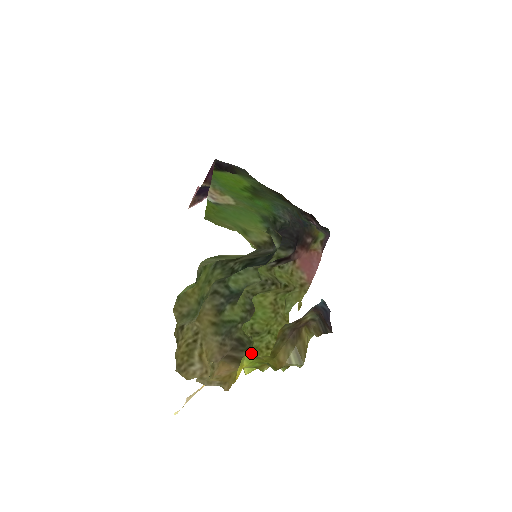
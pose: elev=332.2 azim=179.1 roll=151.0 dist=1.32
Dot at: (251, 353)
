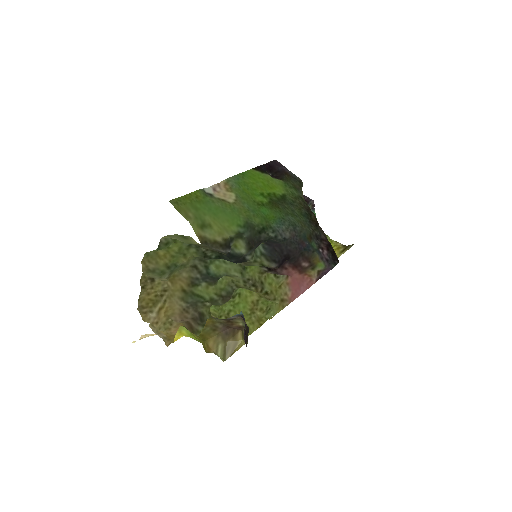
Dot at: occluded
